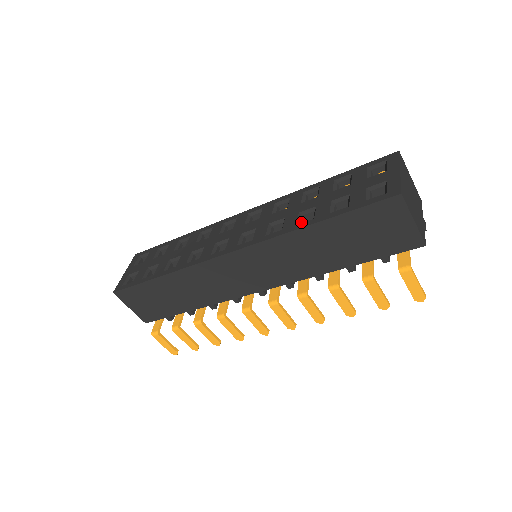
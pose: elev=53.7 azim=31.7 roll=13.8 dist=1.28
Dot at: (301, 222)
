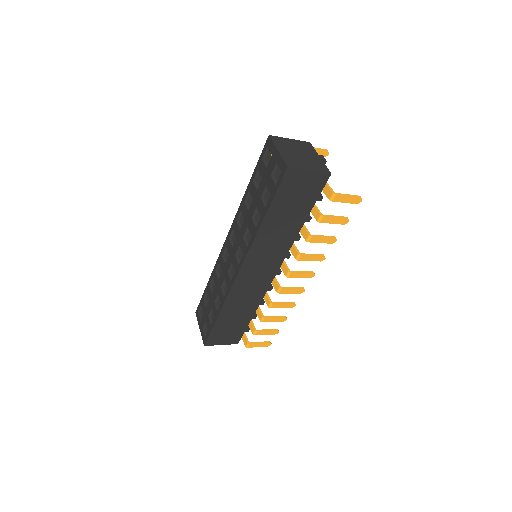
Dot at: (257, 223)
